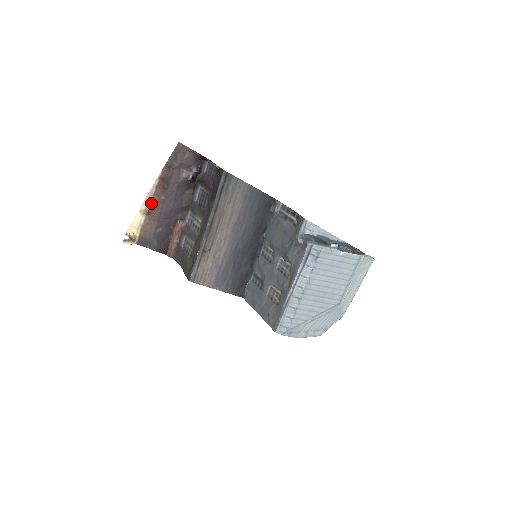
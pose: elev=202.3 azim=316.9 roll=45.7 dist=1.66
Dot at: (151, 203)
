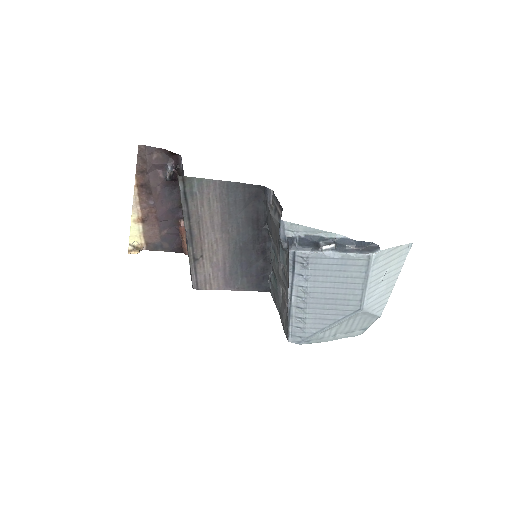
Dot at: (141, 211)
